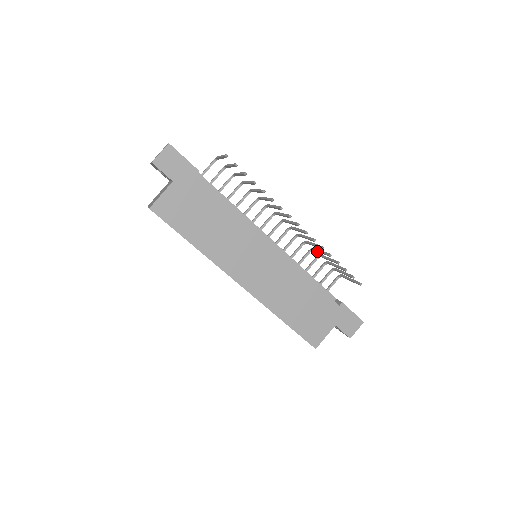
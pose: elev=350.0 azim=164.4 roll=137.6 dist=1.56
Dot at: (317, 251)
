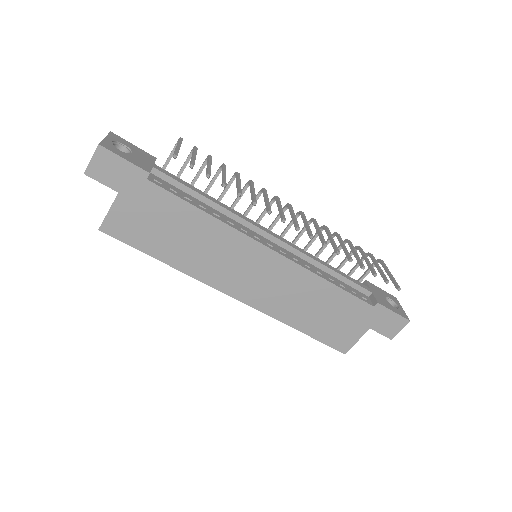
Dot at: (339, 242)
